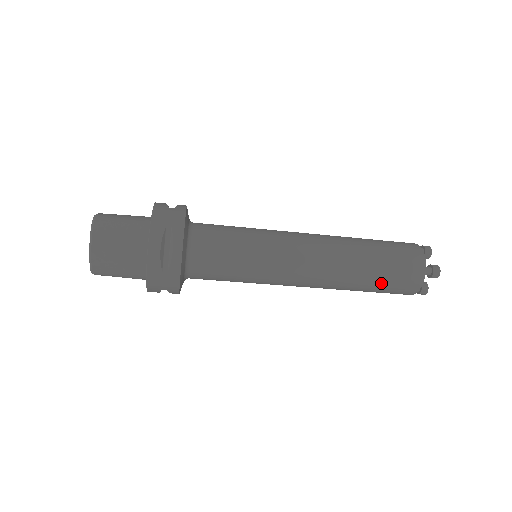
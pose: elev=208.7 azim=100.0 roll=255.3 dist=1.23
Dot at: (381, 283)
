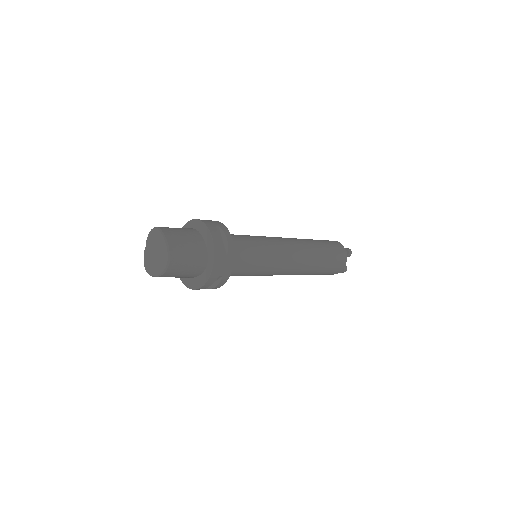
Dot at: occluded
